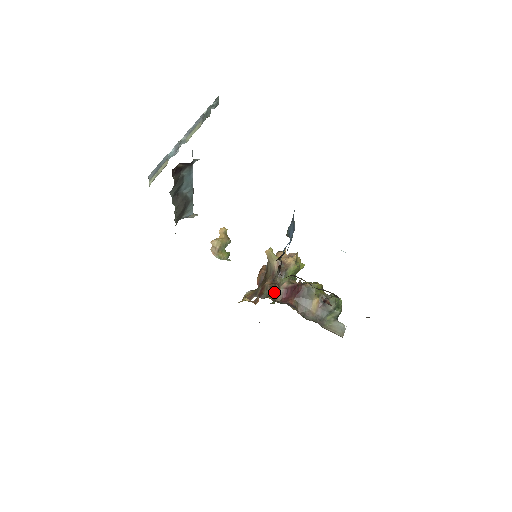
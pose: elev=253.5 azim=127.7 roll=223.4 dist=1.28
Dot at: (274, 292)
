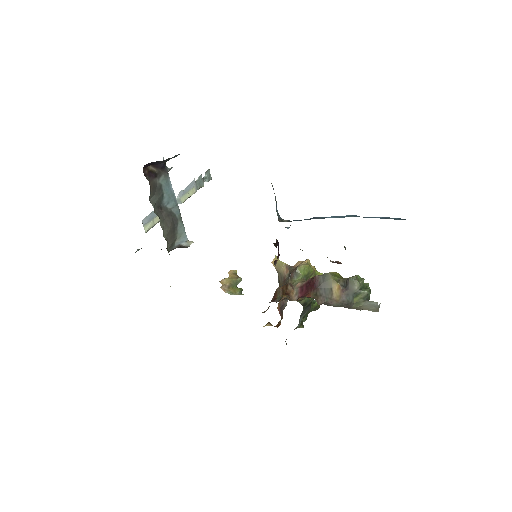
Dot at: (287, 292)
